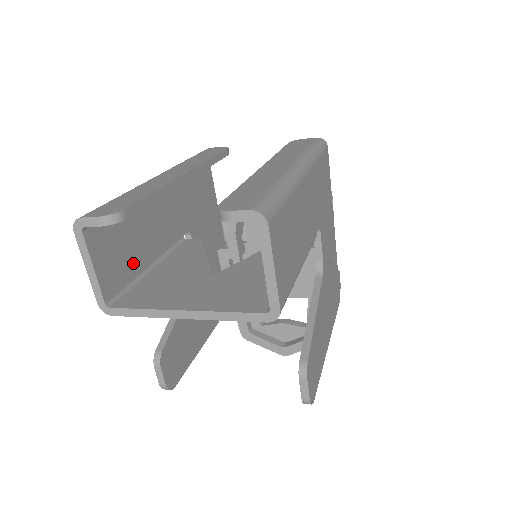
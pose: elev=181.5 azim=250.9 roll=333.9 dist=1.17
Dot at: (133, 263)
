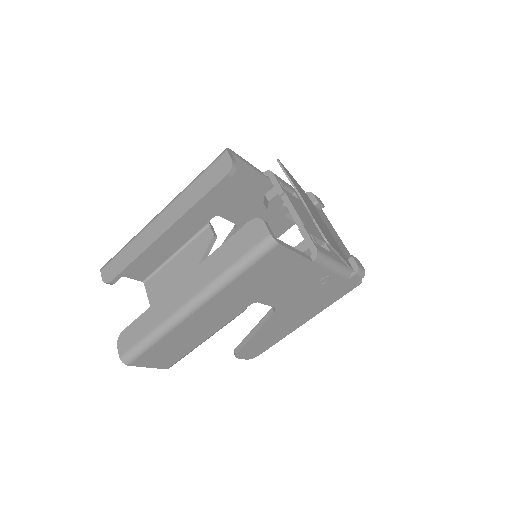
Dot at: (156, 260)
